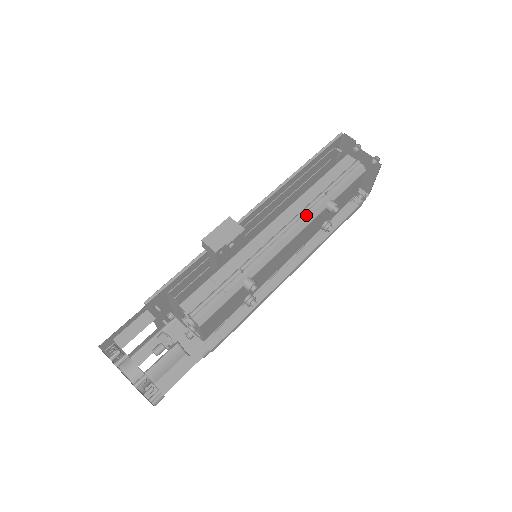
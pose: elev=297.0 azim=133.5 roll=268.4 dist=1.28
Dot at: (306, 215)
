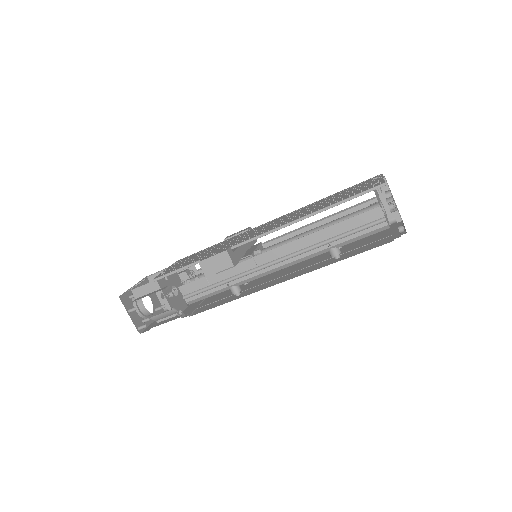
Dot at: (303, 255)
